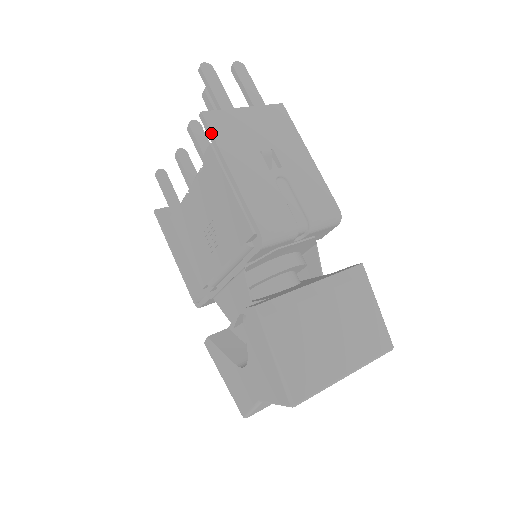
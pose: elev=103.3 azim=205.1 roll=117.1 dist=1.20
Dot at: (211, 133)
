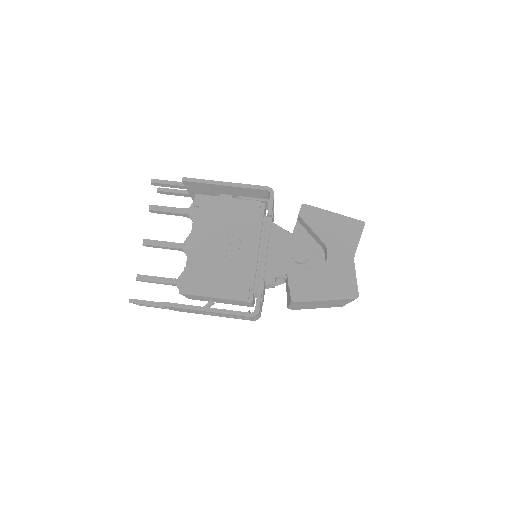
Dot at: (198, 179)
